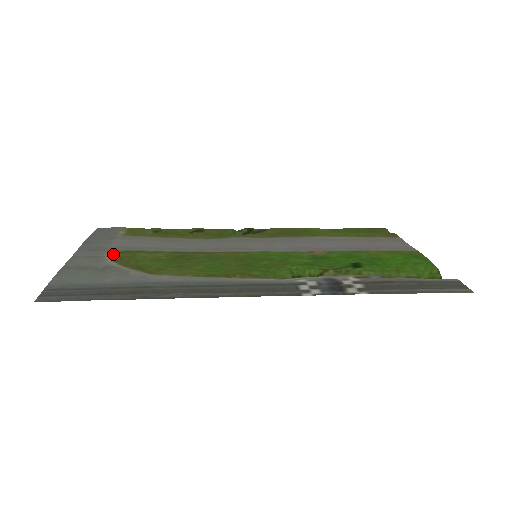
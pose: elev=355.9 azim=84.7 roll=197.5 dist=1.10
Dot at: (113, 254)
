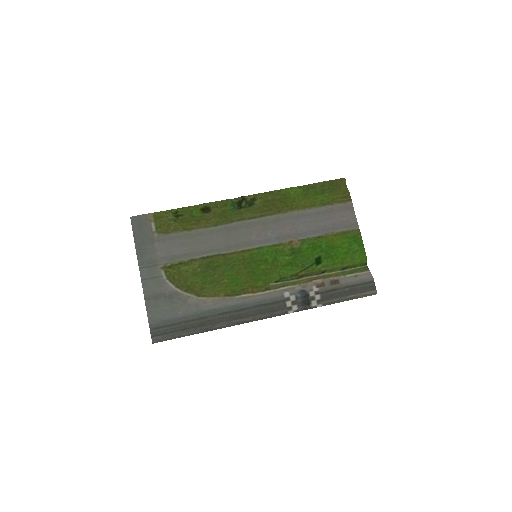
Dot at: (166, 272)
